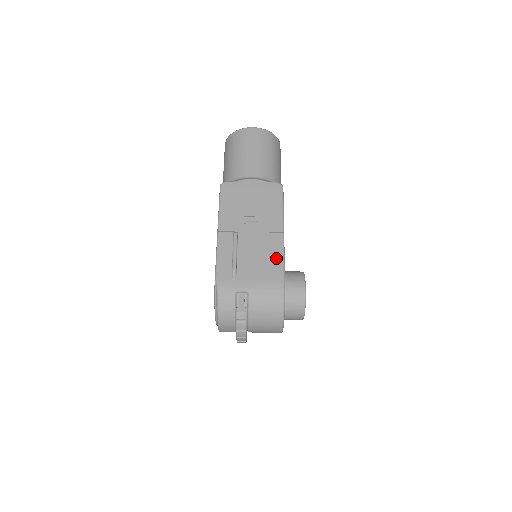
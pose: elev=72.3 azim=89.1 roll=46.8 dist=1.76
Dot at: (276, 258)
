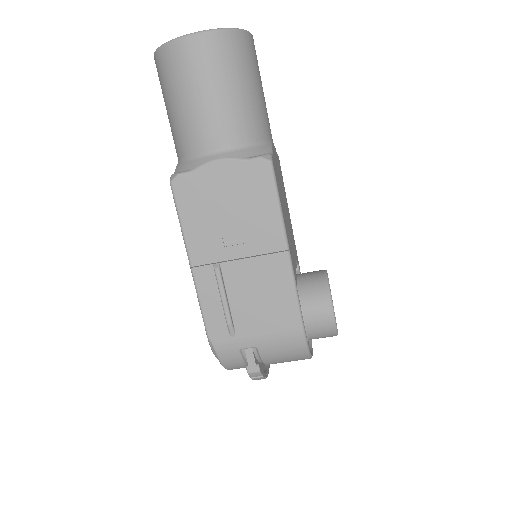
Dot at: (285, 294)
